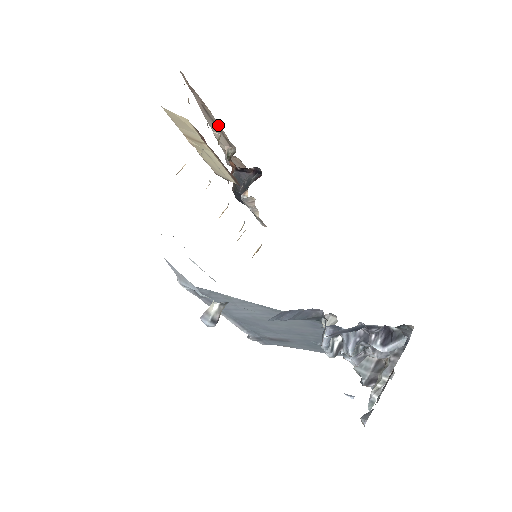
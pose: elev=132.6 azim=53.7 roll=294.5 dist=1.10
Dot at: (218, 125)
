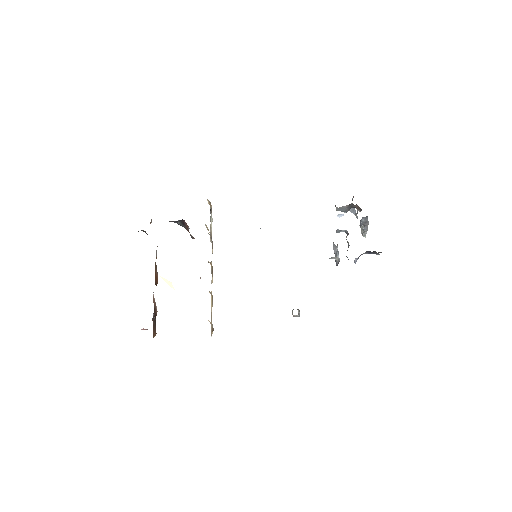
Dot at: occluded
